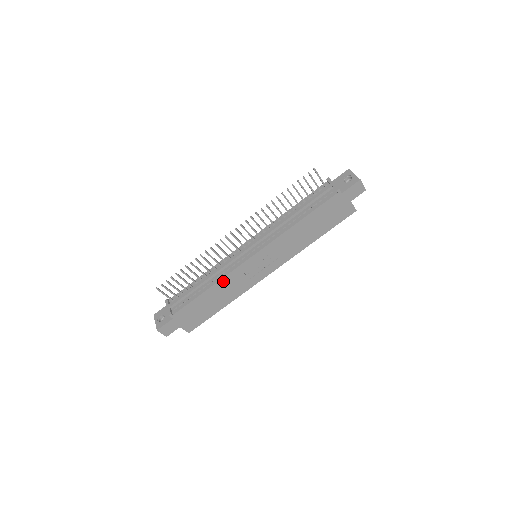
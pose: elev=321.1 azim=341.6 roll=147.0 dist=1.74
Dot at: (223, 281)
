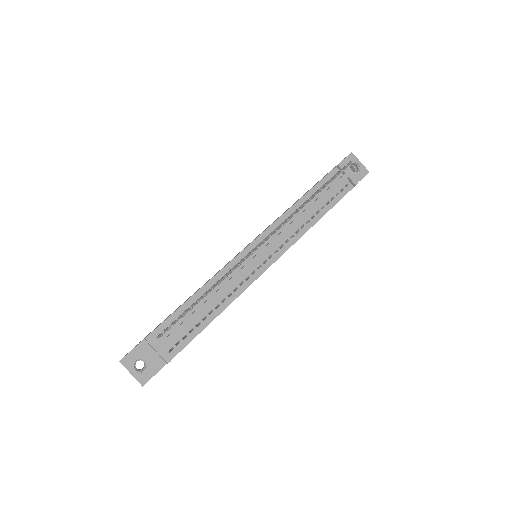
Dot at: occluded
